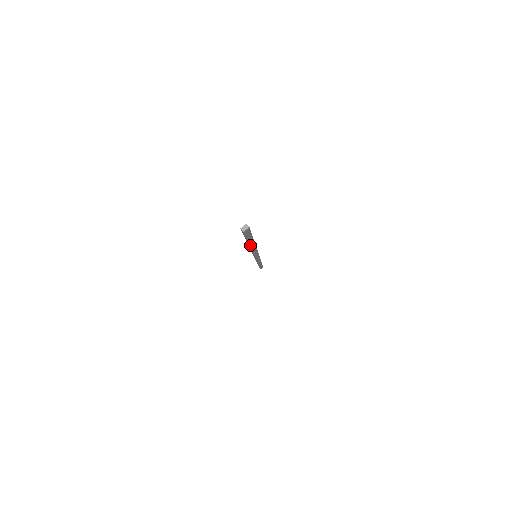
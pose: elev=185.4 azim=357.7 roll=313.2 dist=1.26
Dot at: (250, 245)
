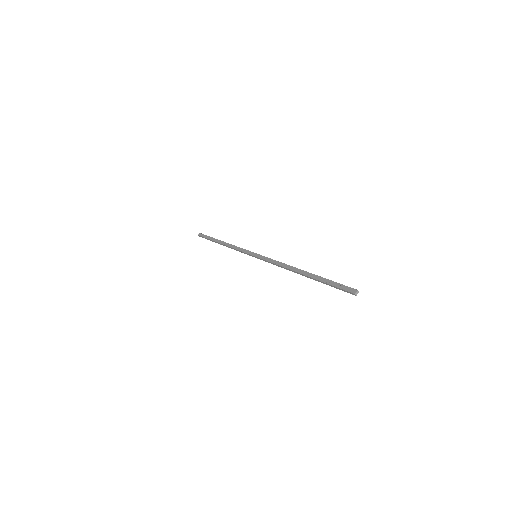
Dot at: occluded
